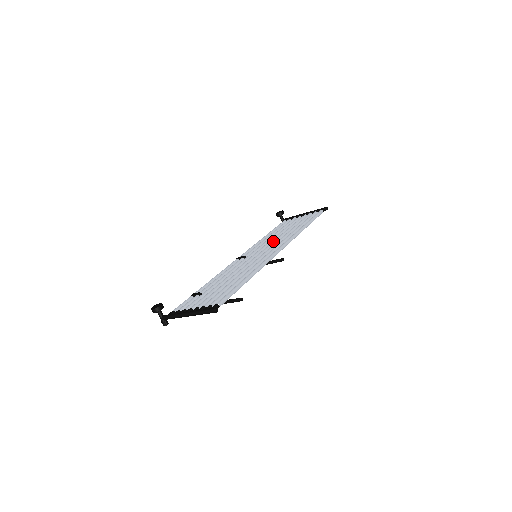
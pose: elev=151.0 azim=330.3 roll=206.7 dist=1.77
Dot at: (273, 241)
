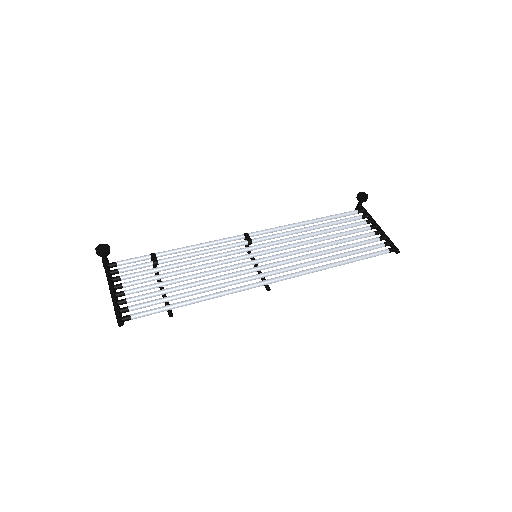
Dot at: (292, 251)
